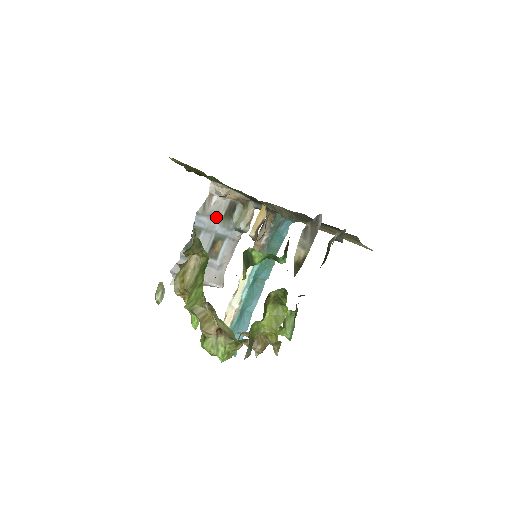
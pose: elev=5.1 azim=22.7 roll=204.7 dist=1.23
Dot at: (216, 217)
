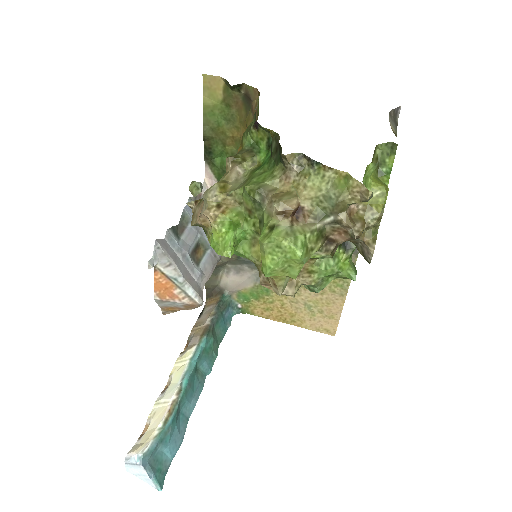
Dot at: occluded
